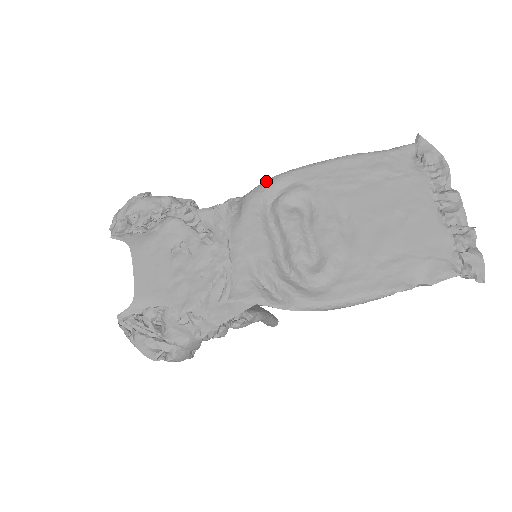
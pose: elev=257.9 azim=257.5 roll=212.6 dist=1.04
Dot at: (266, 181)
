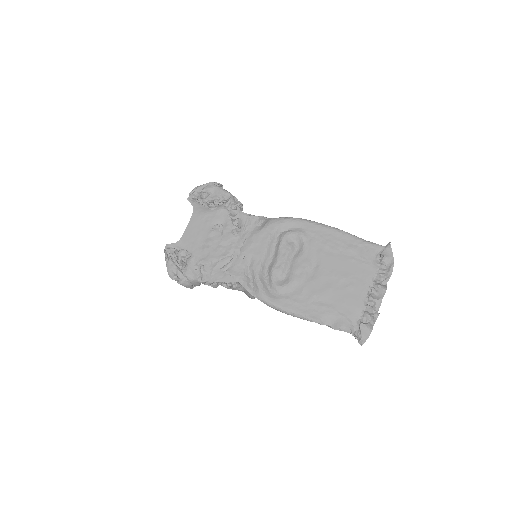
Dot at: (287, 217)
